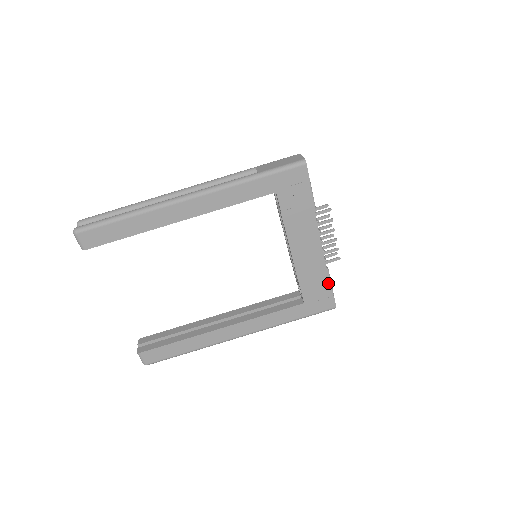
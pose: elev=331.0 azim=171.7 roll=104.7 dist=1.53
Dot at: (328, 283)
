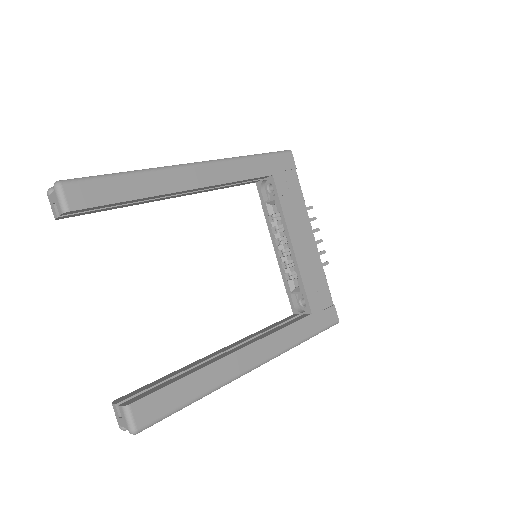
Dot at: (327, 287)
